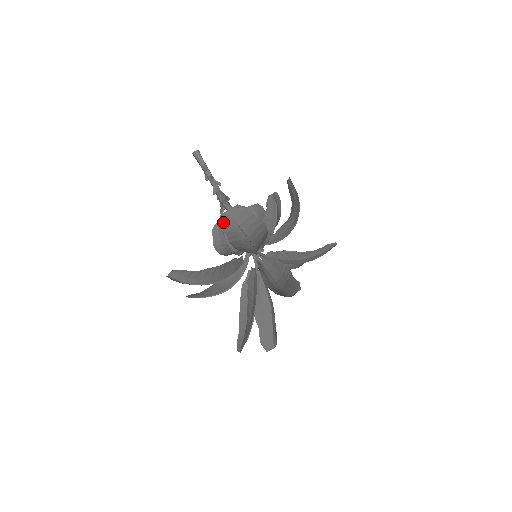
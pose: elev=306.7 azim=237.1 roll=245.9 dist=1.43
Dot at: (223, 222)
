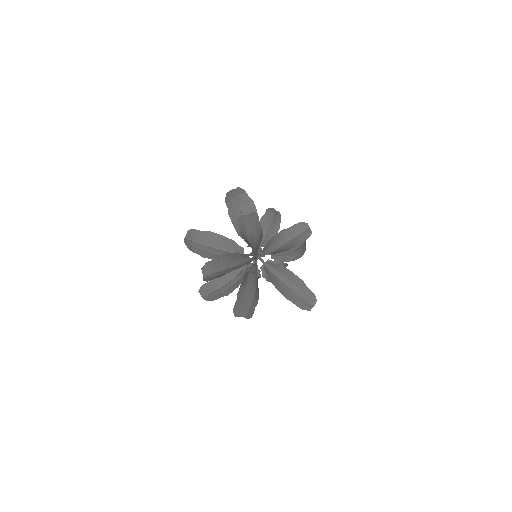
Dot at: (227, 197)
